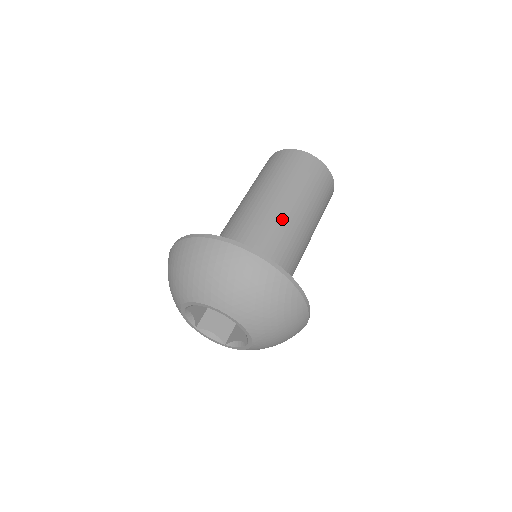
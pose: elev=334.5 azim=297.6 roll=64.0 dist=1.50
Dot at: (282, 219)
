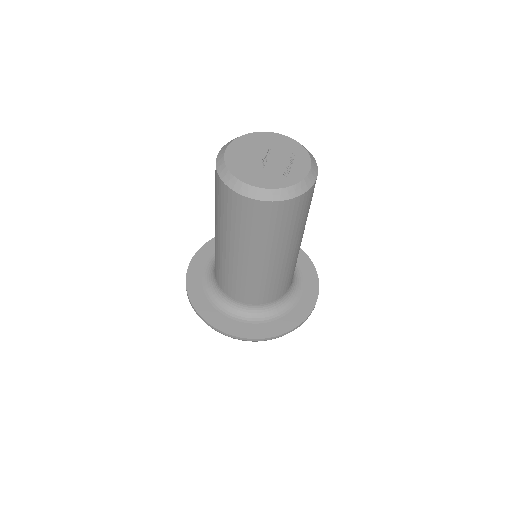
Dot at: (273, 274)
